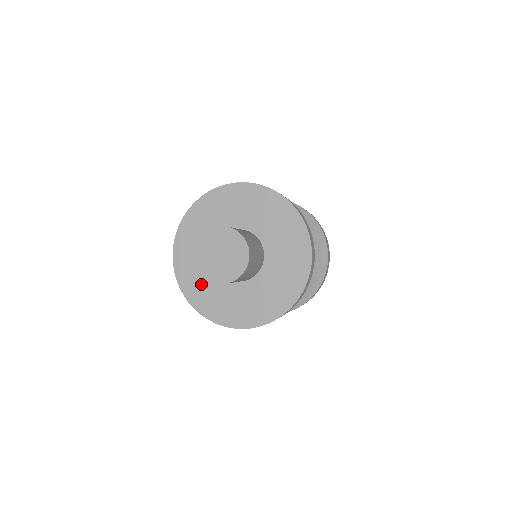
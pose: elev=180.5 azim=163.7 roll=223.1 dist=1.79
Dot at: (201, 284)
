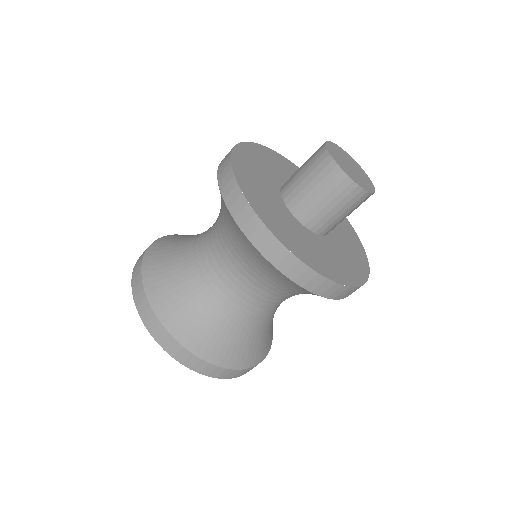
Dot at: (307, 246)
